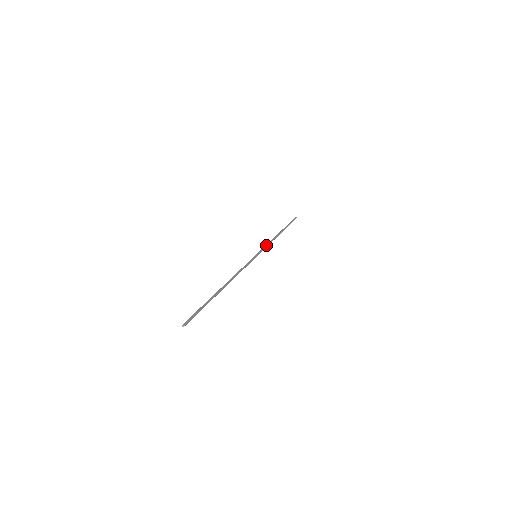
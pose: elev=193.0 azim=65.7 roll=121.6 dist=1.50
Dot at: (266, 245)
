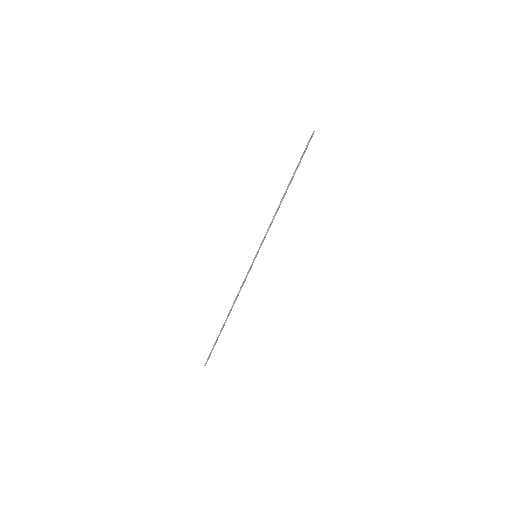
Dot at: (267, 231)
